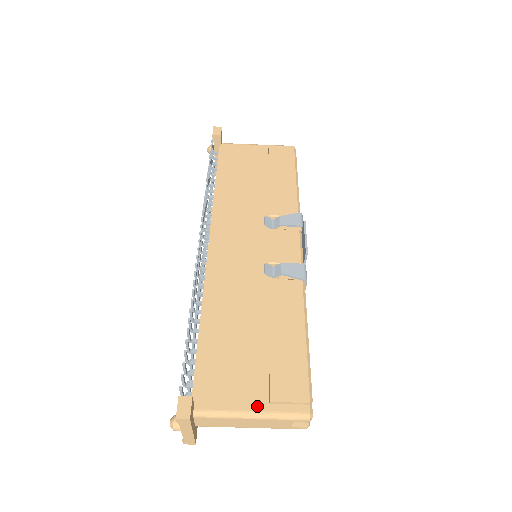
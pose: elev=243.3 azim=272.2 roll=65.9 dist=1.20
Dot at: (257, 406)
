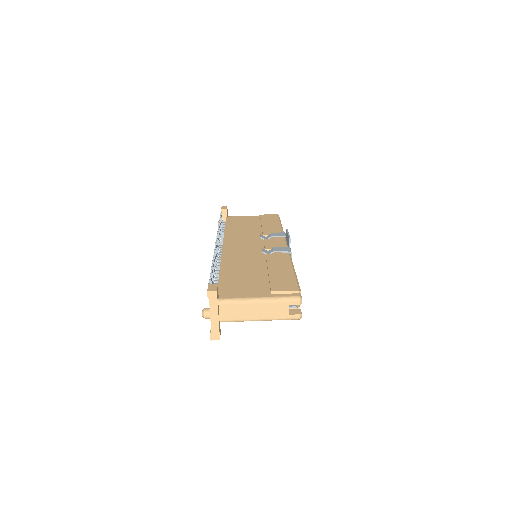
Dot at: (263, 295)
